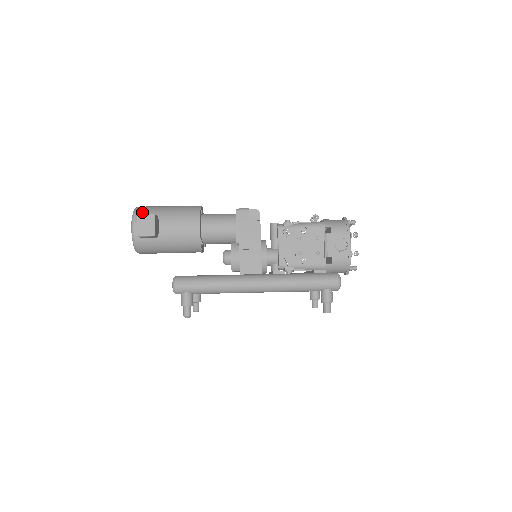
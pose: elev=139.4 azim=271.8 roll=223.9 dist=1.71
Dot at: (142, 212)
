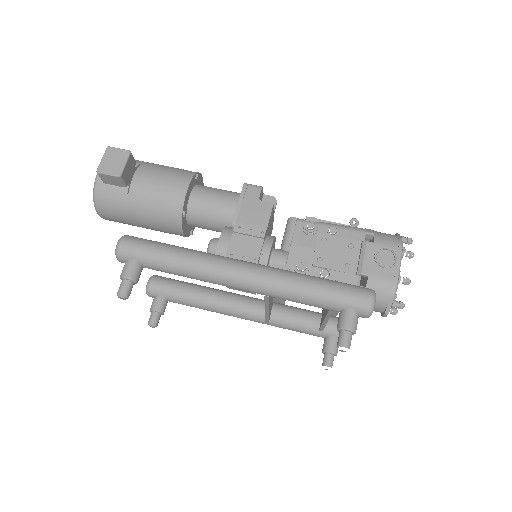
Dot at: occluded
